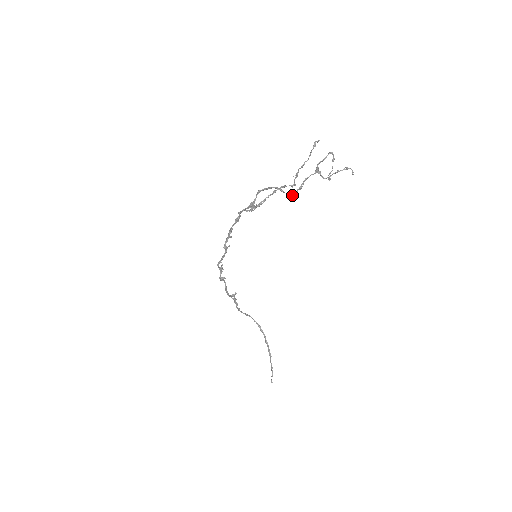
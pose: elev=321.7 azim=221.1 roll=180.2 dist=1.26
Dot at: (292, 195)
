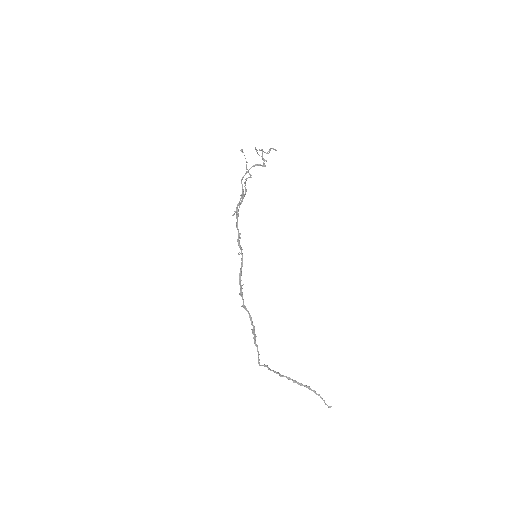
Dot at: occluded
